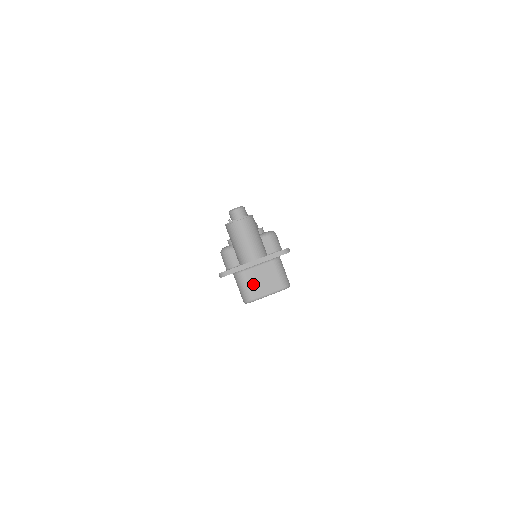
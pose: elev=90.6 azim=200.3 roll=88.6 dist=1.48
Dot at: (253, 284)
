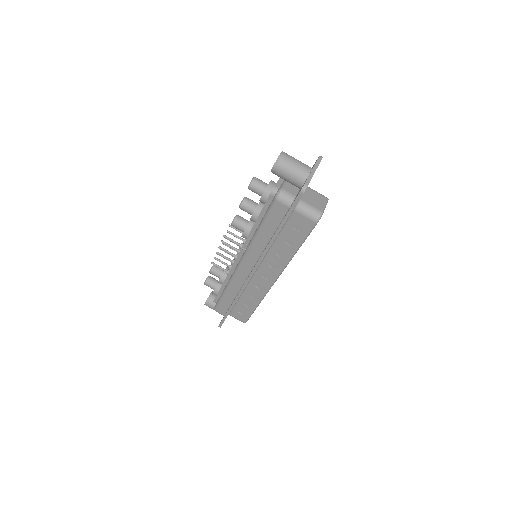
Dot at: (313, 204)
